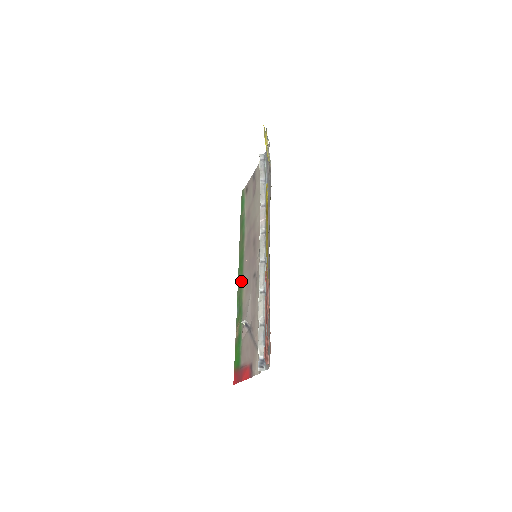
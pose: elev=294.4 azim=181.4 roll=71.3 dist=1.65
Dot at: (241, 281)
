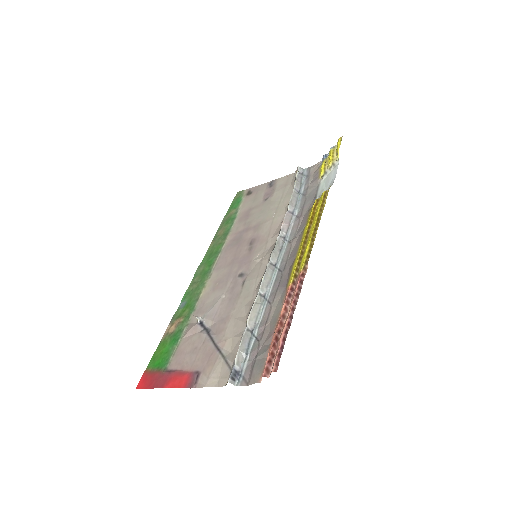
Dot at: (205, 275)
